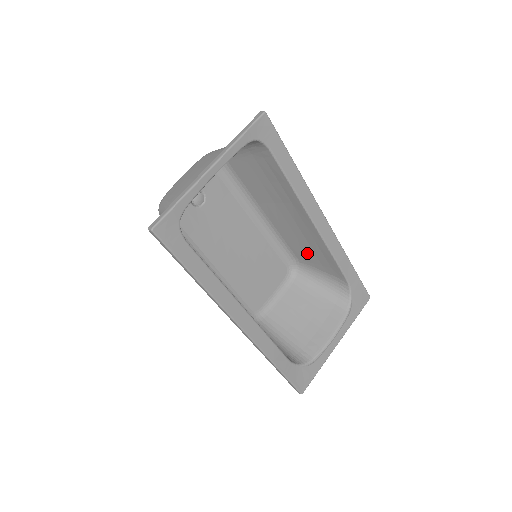
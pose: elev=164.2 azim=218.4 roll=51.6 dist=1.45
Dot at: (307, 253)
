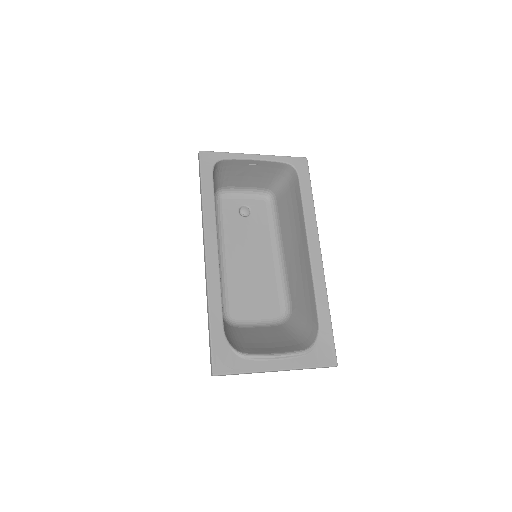
Dot at: (299, 293)
